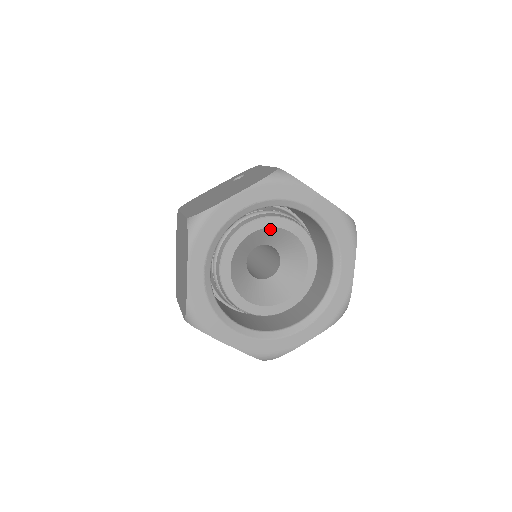
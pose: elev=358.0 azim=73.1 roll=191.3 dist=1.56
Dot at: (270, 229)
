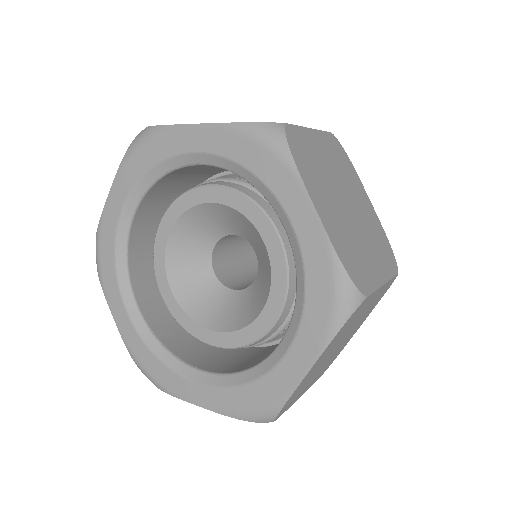
Dot at: (190, 214)
